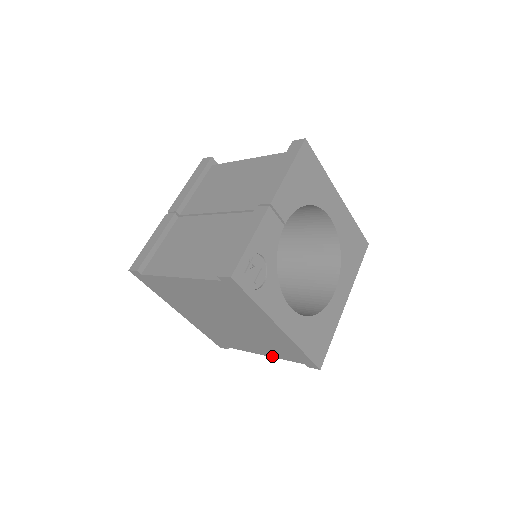
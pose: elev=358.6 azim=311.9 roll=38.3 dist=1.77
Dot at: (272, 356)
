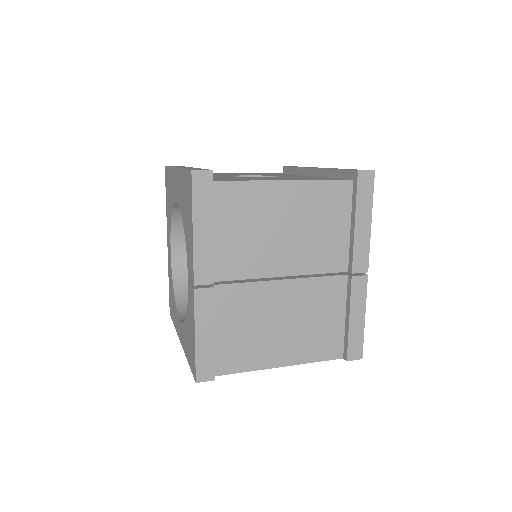
Dot at: occluded
